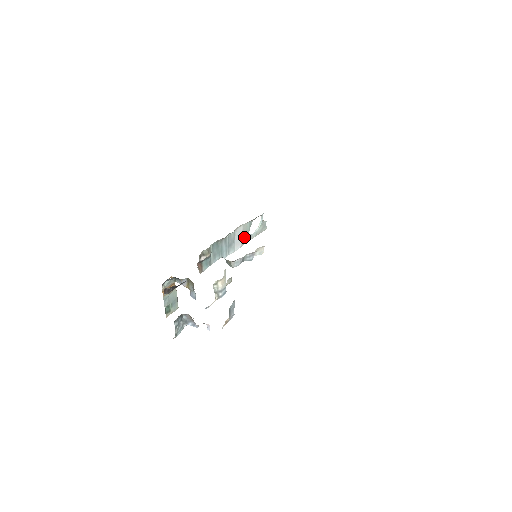
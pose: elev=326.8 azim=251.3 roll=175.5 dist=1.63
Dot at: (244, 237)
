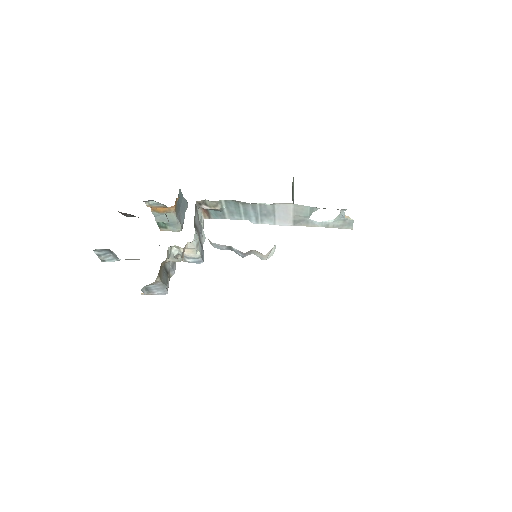
Dot at: (298, 218)
